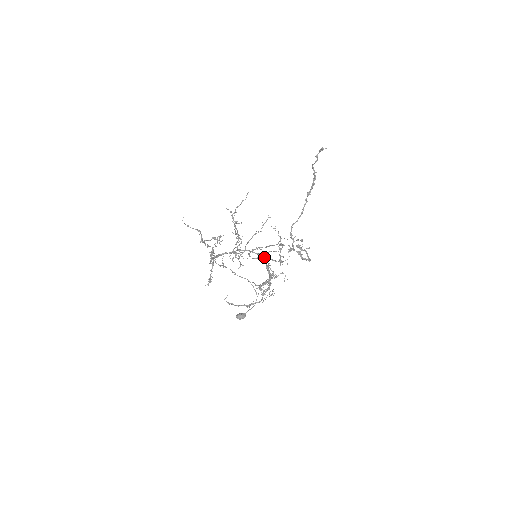
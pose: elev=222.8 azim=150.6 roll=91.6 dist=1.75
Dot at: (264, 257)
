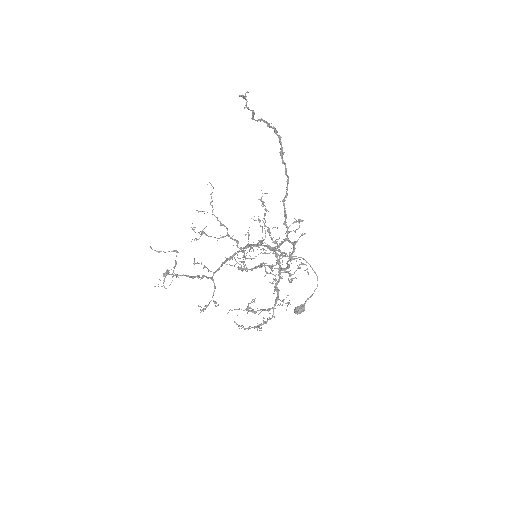
Dot at: occluded
